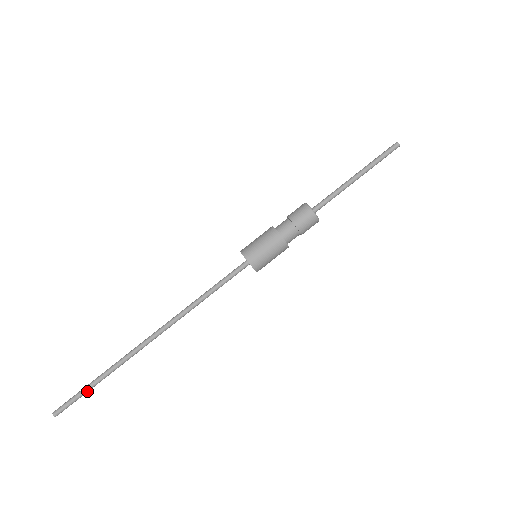
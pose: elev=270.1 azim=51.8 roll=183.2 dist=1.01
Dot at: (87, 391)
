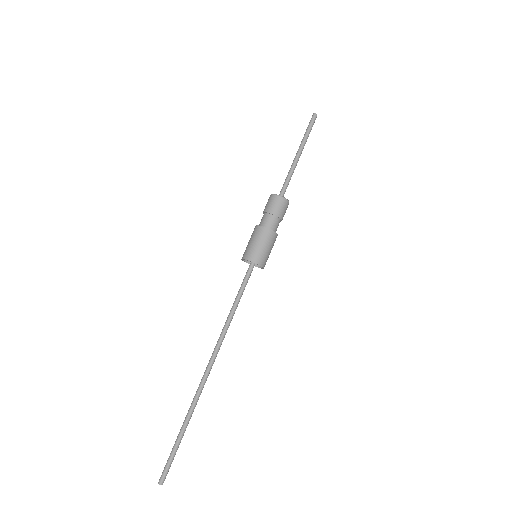
Dot at: (178, 446)
